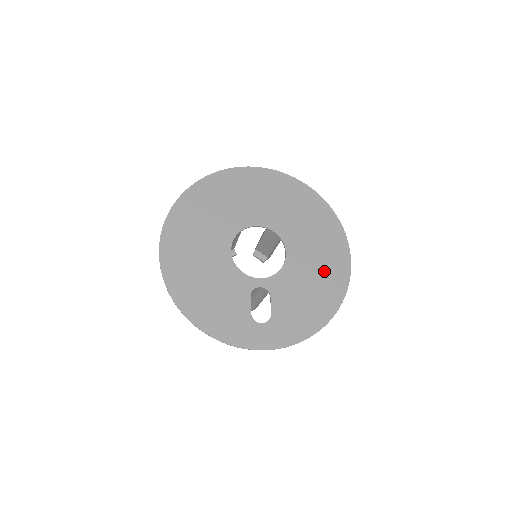
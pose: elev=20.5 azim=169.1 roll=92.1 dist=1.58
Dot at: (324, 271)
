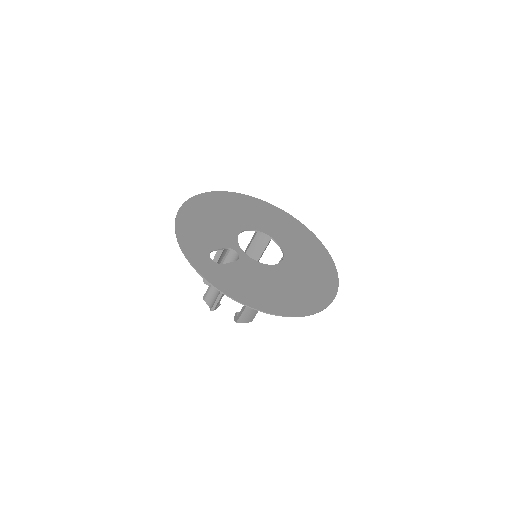
Dot at: (289, 294)
